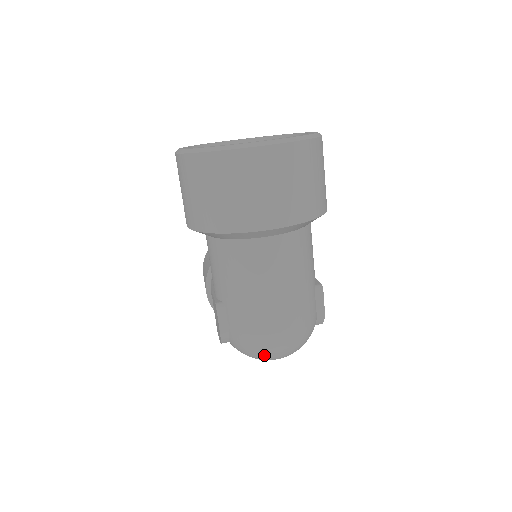
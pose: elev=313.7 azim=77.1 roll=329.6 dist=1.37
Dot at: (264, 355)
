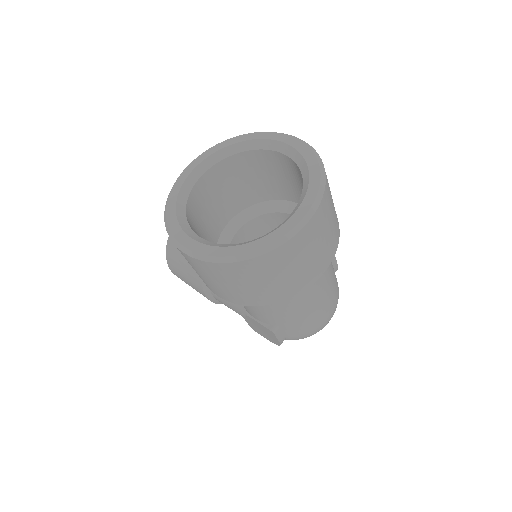
Dot at: occluded
